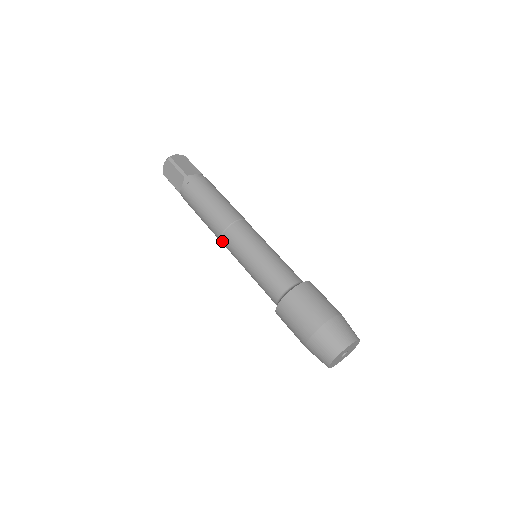
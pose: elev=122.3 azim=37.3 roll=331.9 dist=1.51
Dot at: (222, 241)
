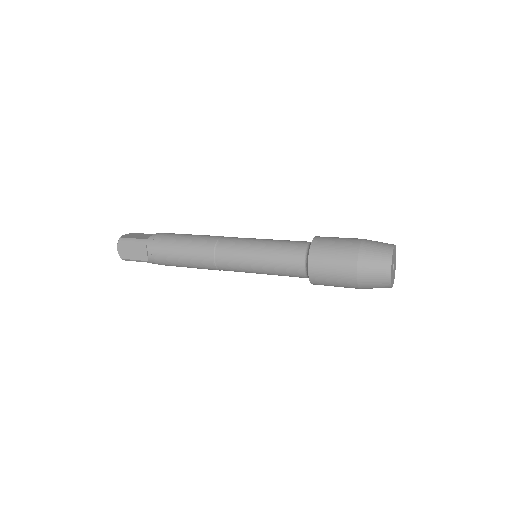
Dot at: (219, 240)
